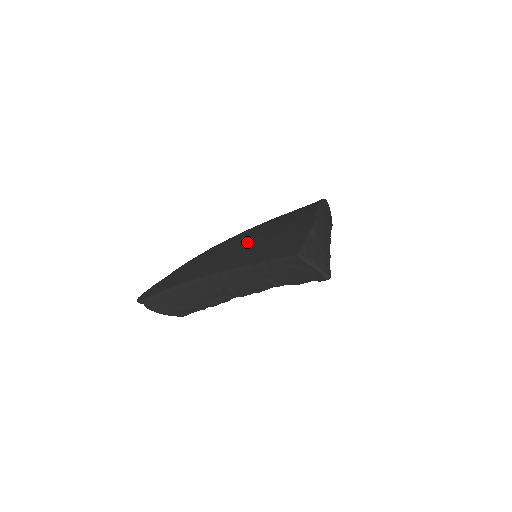
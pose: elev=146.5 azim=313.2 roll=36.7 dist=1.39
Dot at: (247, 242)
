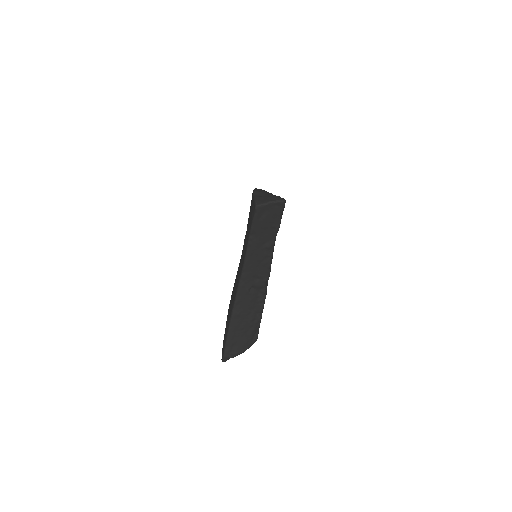
Dot at: occluded
